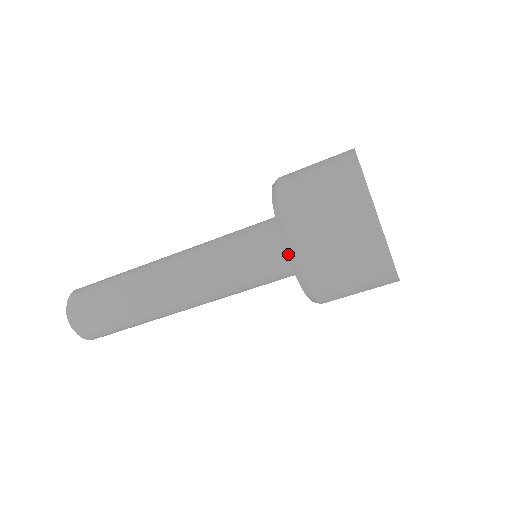
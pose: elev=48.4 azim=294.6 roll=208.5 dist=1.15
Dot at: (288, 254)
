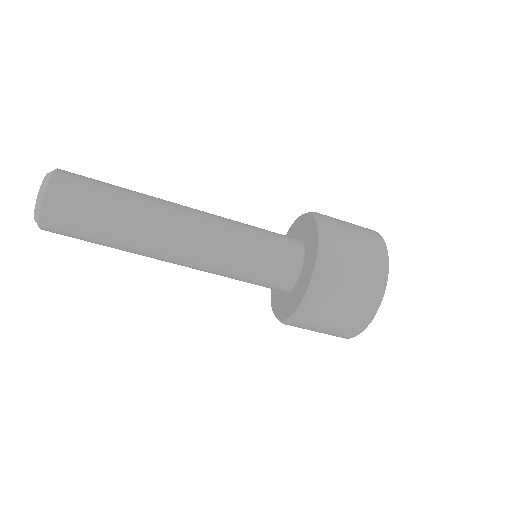
Dot at: (300, 307)
